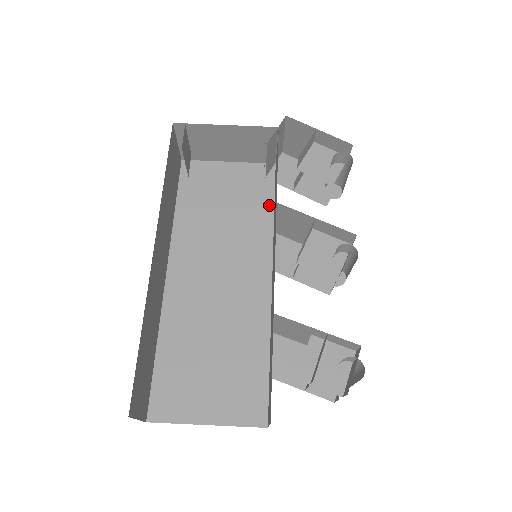
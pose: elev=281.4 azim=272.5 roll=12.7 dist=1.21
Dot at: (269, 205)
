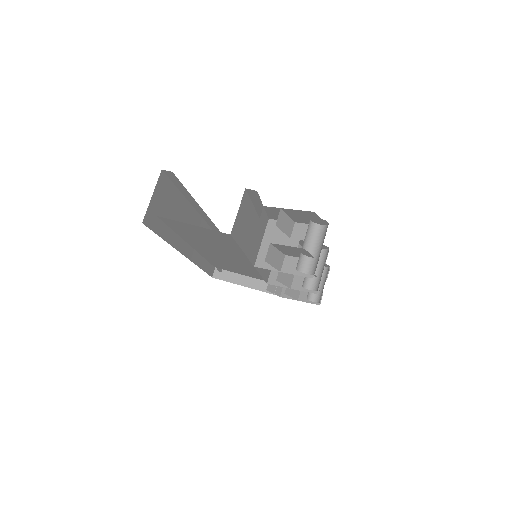
Dot at: occluded
